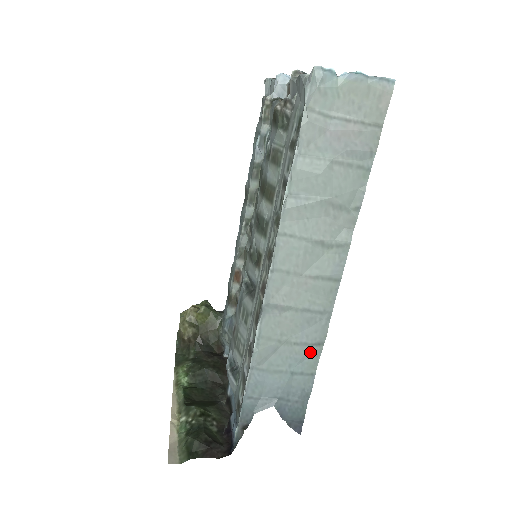
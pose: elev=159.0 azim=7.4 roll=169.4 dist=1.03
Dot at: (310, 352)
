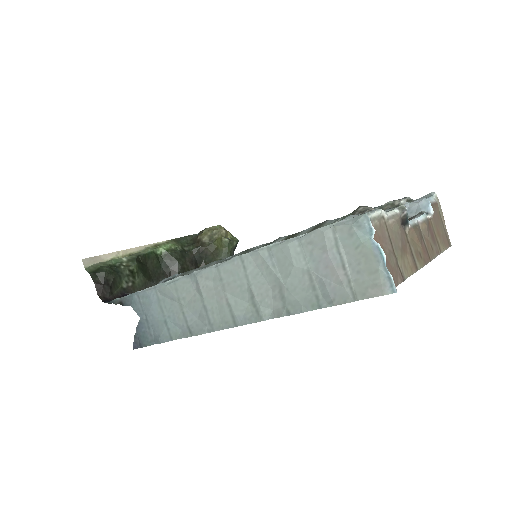
Dot at: (184, 328)
